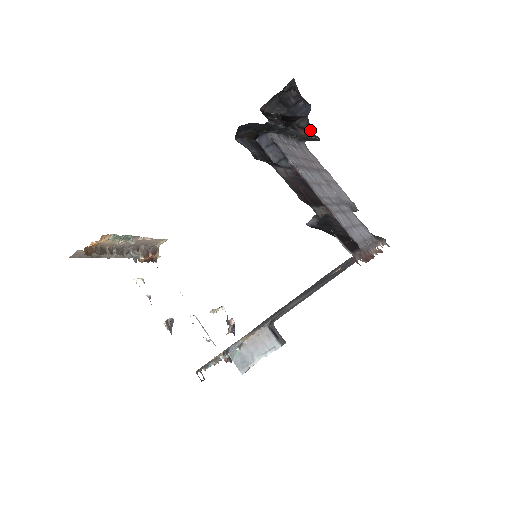
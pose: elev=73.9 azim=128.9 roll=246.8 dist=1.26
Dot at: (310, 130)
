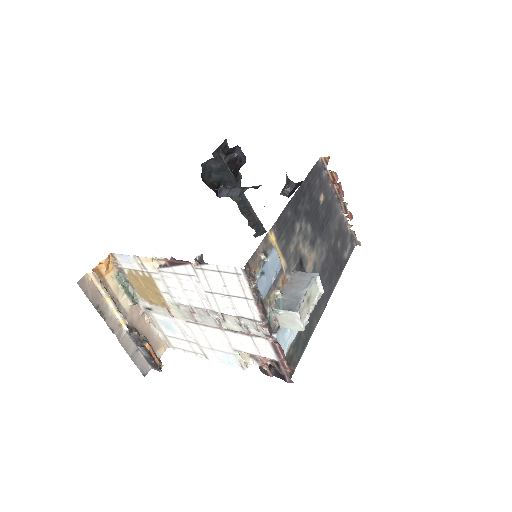
Dot at: occluded
